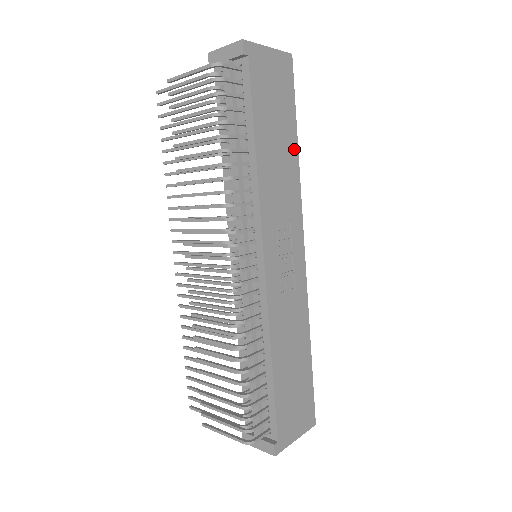
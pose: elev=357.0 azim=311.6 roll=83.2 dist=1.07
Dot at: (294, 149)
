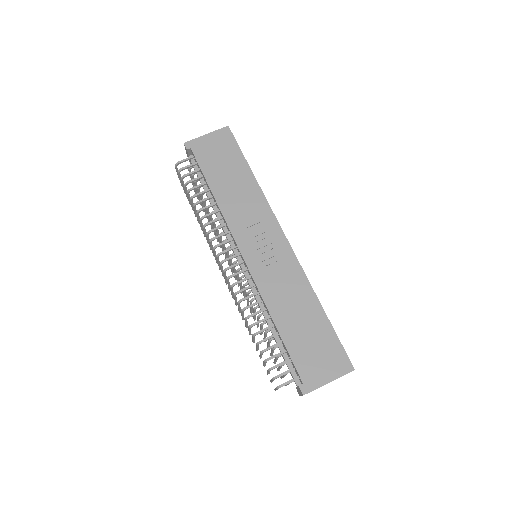
Dot at: (250, 177)
